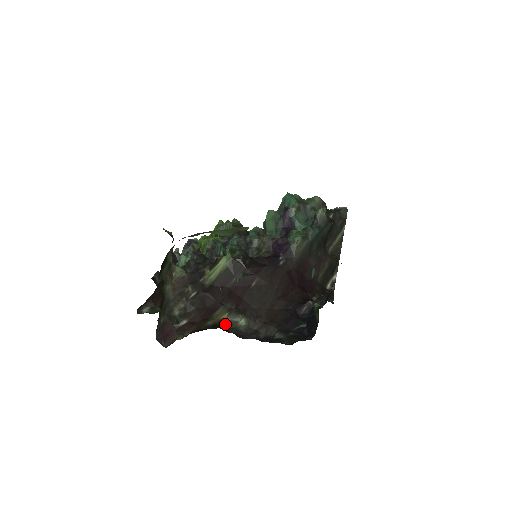
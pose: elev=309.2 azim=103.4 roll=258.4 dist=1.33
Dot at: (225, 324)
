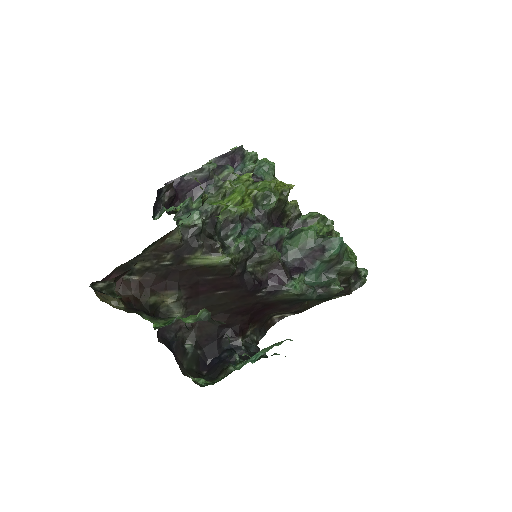
Dot at: (163, 307)
